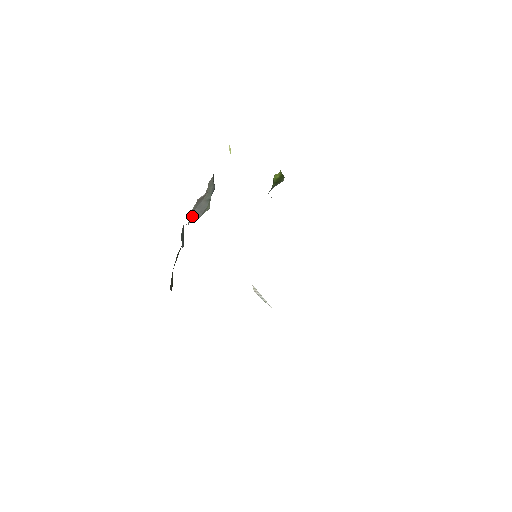
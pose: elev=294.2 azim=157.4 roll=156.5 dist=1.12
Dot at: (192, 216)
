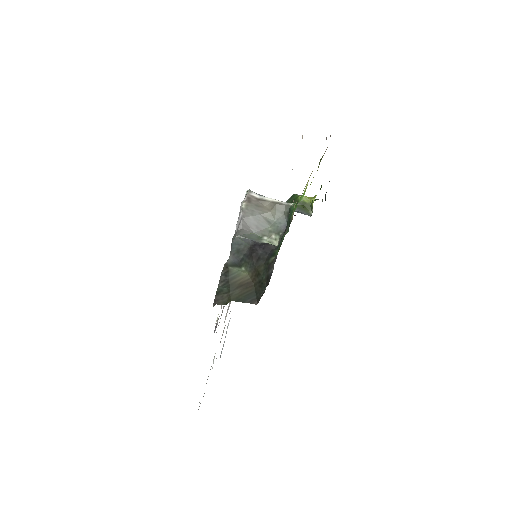
Dot at: (245, 222)
